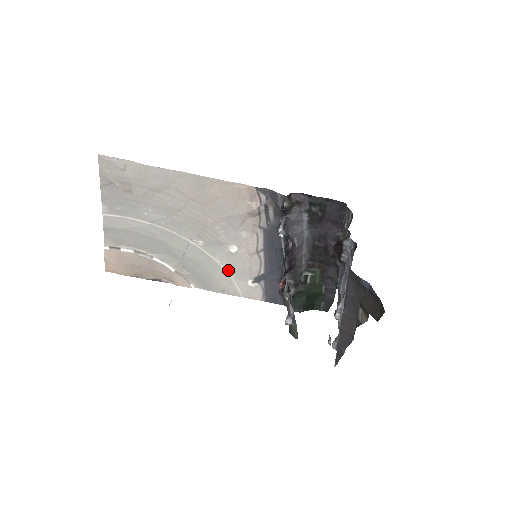
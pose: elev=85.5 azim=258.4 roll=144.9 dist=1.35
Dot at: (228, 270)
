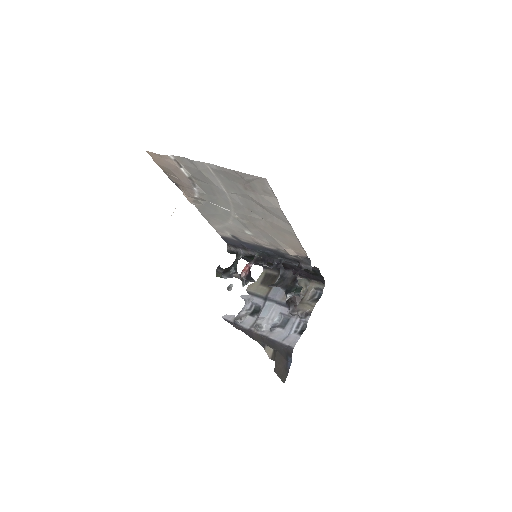
Dot at: (228, 225)
